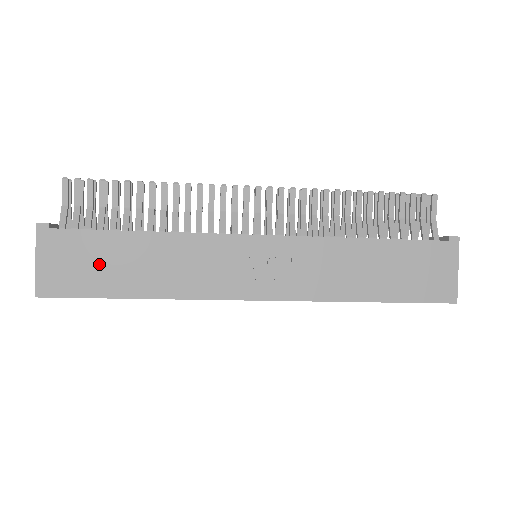
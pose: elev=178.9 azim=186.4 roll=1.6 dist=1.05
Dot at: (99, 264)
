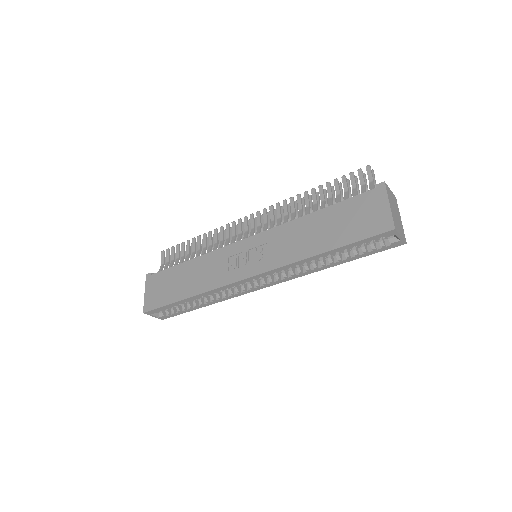
Dot at: (170, 285)
